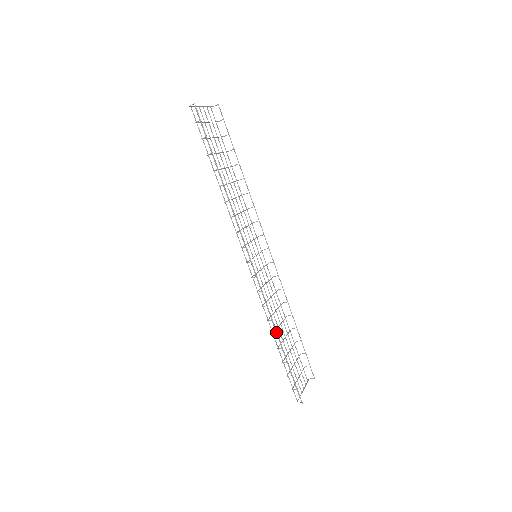
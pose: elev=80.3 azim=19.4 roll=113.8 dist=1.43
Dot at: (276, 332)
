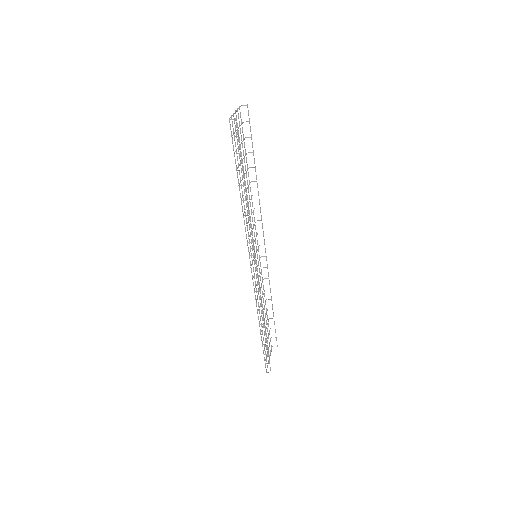
Dot at: occluded
